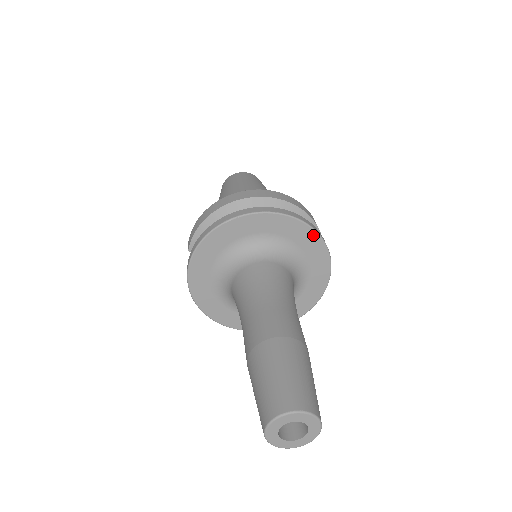
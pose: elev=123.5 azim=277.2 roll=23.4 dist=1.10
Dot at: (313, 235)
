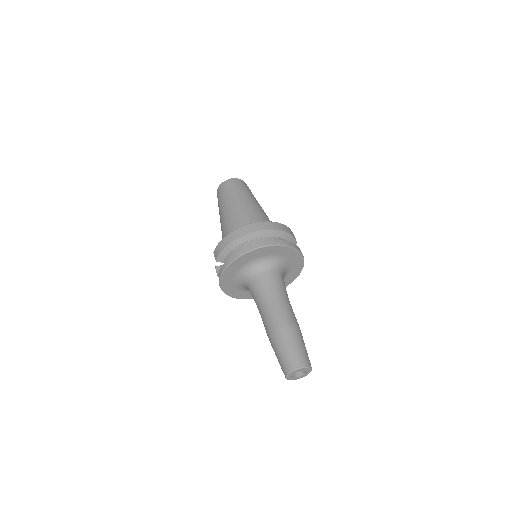
Dot at: (295, 251)
